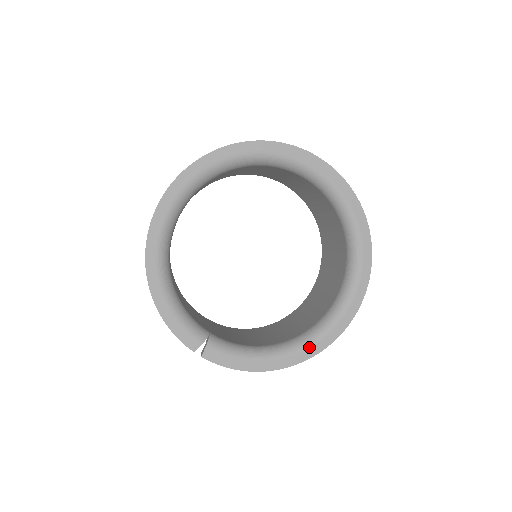
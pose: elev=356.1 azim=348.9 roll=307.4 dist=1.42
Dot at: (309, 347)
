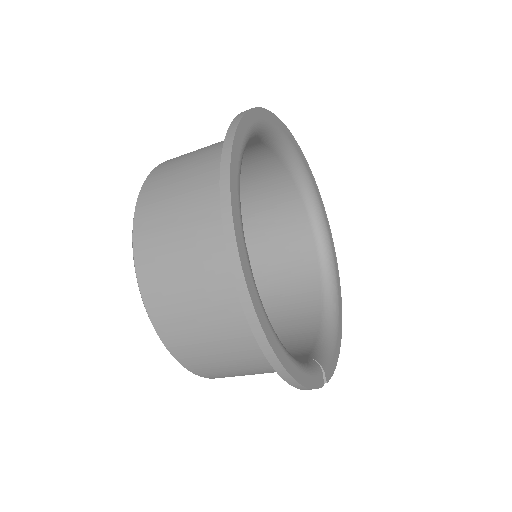
Dot at: (338, 295)
